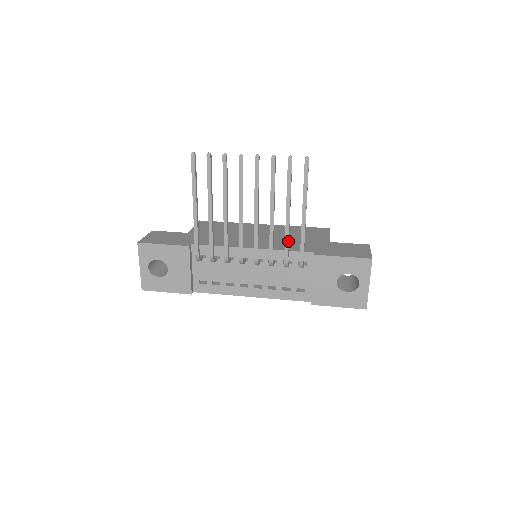
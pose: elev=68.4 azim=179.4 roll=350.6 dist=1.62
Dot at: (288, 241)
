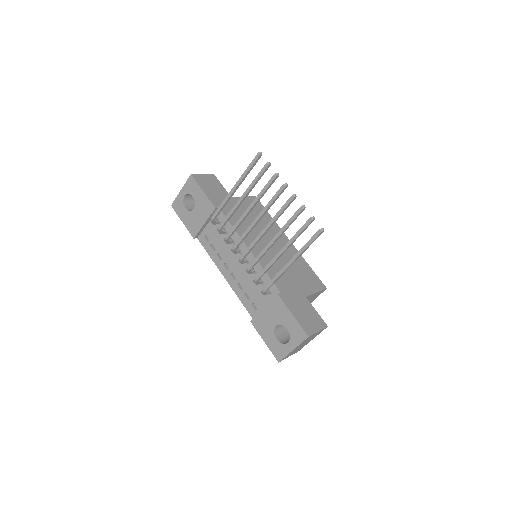
Dot at: (267, 269)
